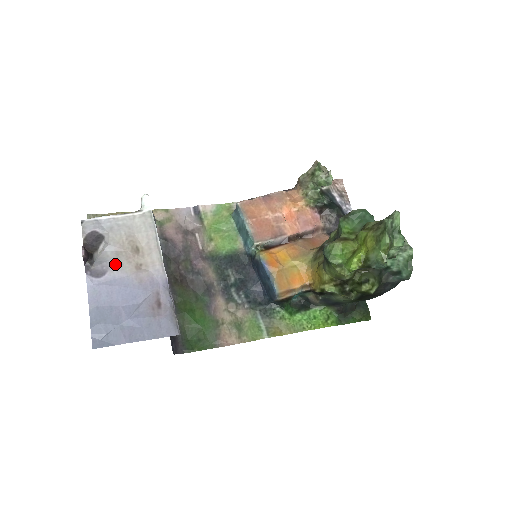
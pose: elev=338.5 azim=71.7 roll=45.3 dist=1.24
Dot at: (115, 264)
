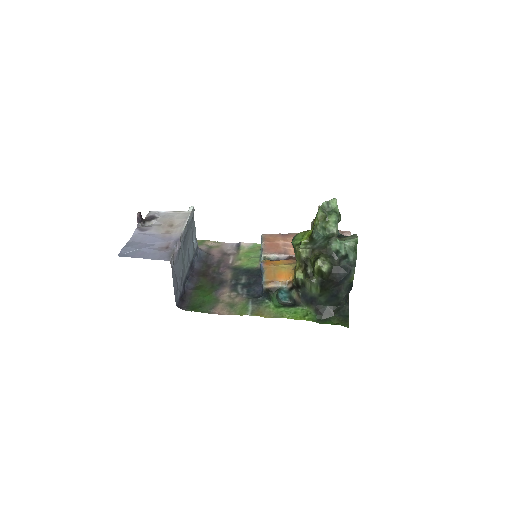
Dot at: (155, 228)
